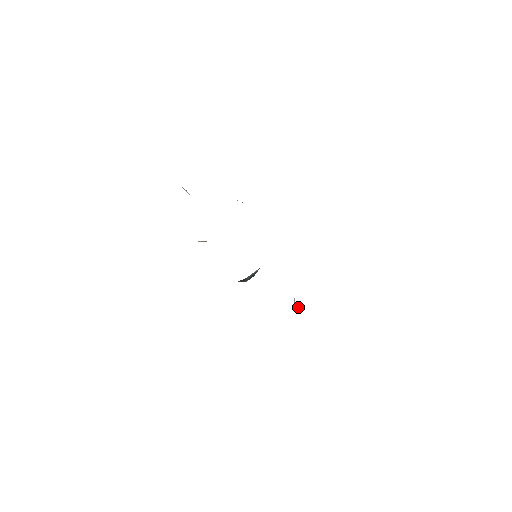
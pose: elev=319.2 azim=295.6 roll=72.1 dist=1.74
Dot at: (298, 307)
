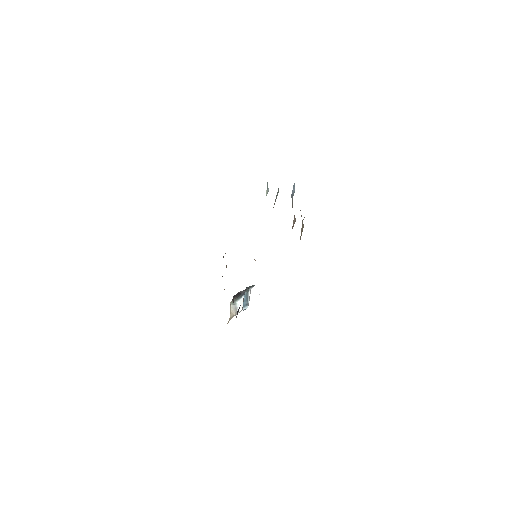
Dot at: (232, 316)
